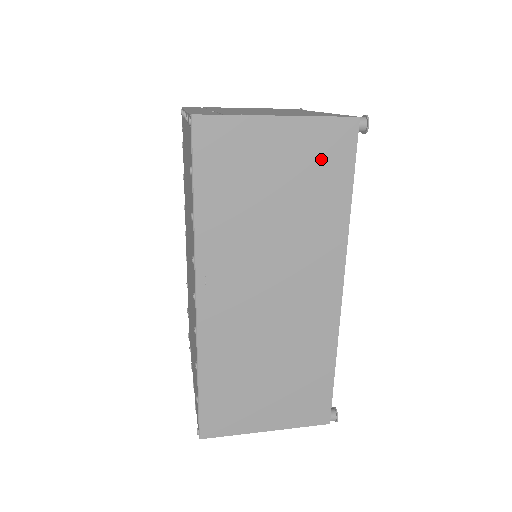
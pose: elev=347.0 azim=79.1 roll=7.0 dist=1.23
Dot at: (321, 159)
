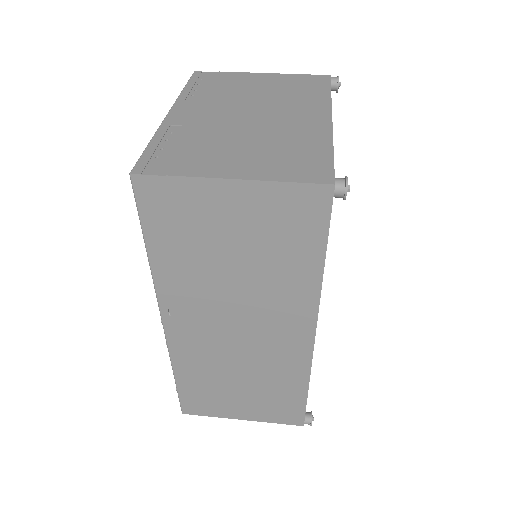
Dot at: (285, 224)
